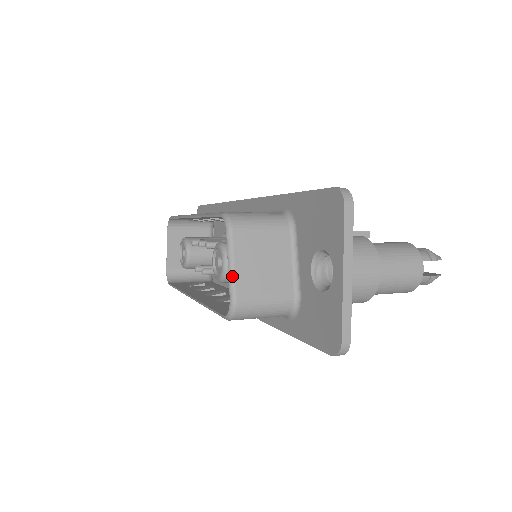
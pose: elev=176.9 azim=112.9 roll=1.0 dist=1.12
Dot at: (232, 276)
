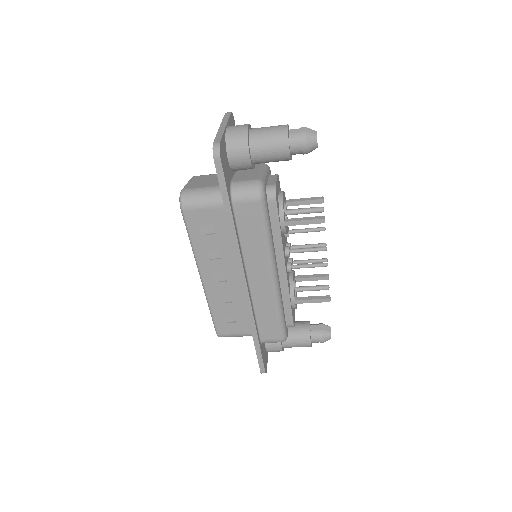
Dot at: (185, 185)
